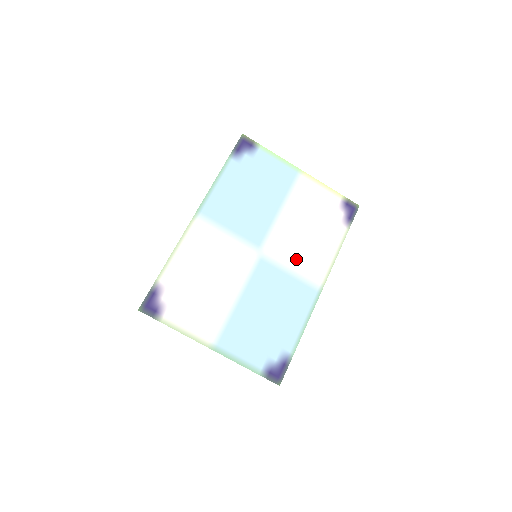
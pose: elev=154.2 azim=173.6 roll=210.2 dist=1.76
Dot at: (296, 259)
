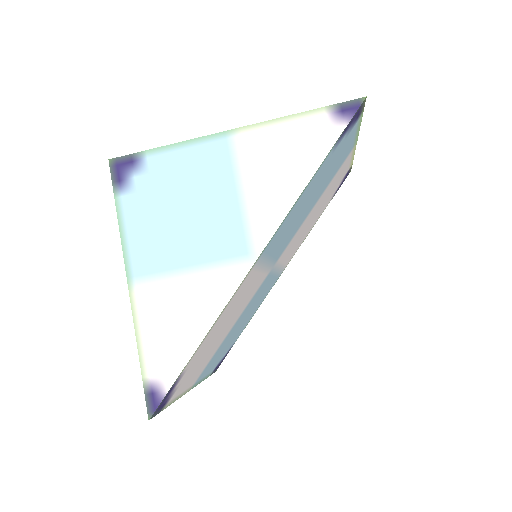
Dot at: occluded
